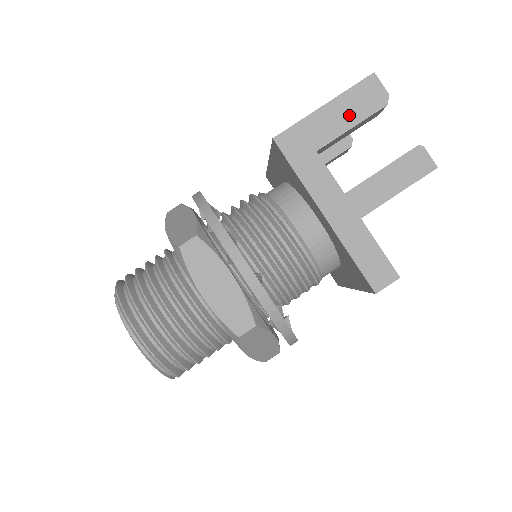
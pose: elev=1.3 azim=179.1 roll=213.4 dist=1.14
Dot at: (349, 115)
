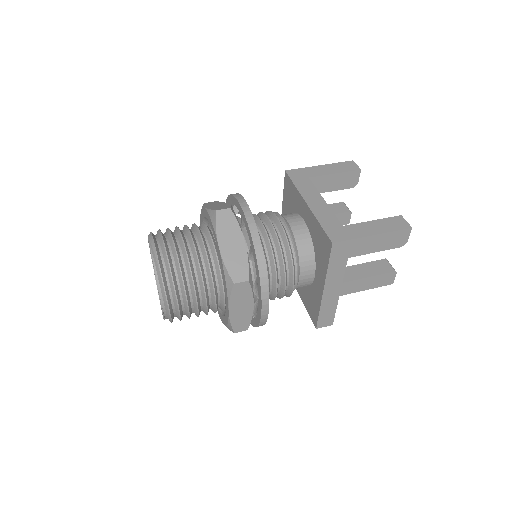
Dot at: (380, 245)
